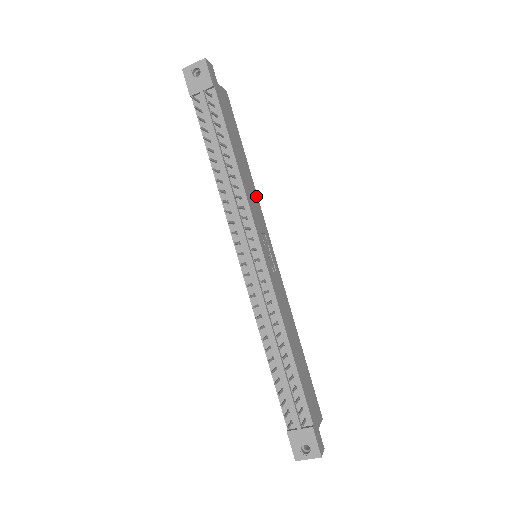
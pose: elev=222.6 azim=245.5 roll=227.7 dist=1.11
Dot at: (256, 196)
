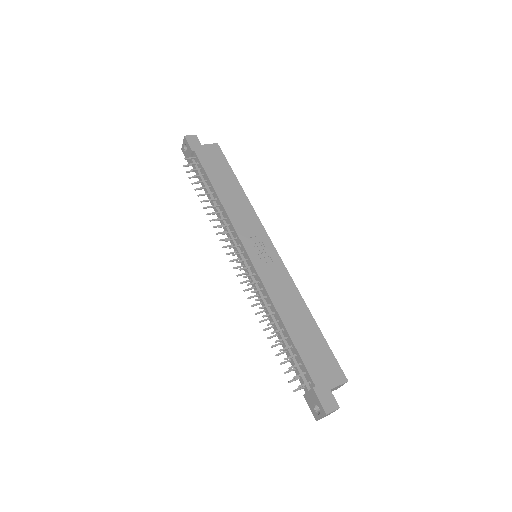
Dot at: (250, 209)
